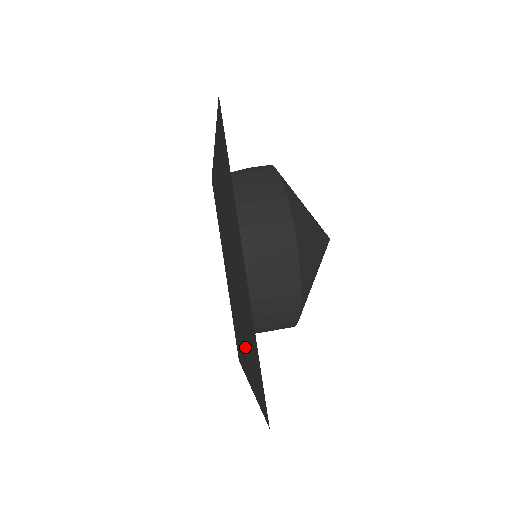
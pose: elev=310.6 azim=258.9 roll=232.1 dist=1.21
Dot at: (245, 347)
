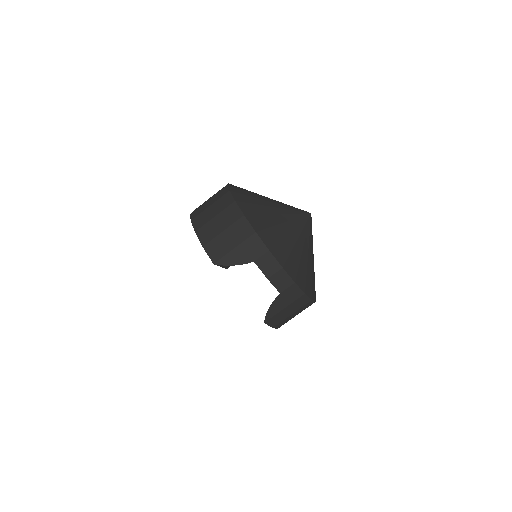
Dot at: occluded
